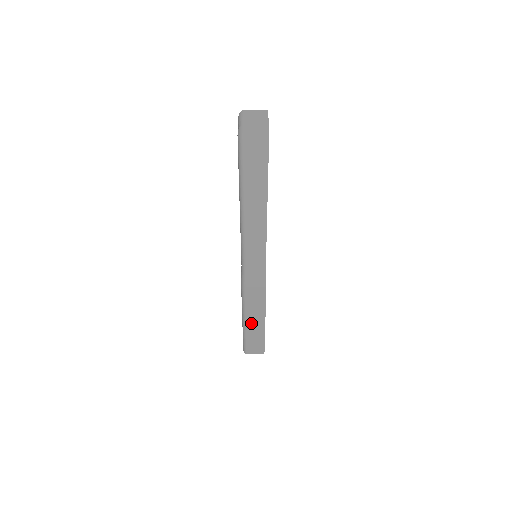
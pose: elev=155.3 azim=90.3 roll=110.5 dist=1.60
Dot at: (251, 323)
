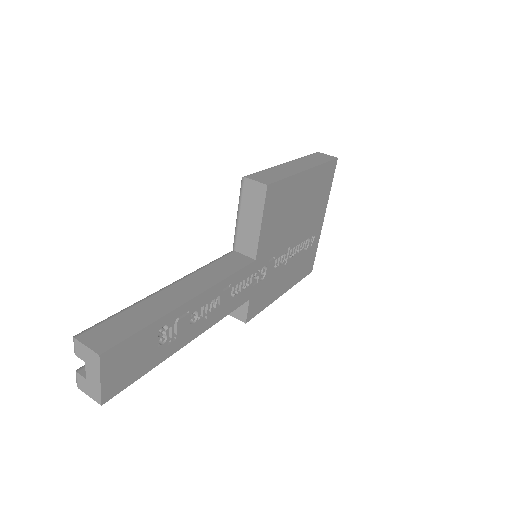
Dot at: occluded
